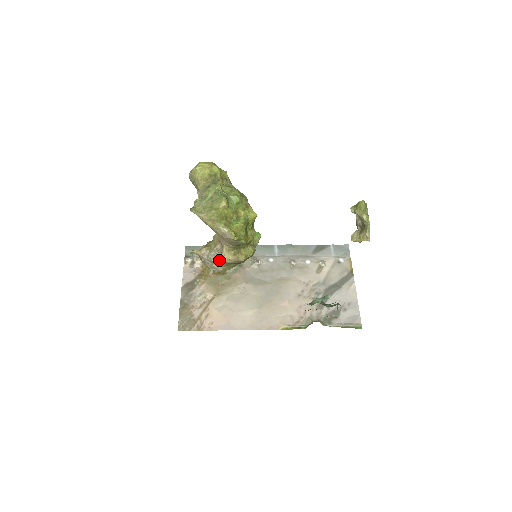
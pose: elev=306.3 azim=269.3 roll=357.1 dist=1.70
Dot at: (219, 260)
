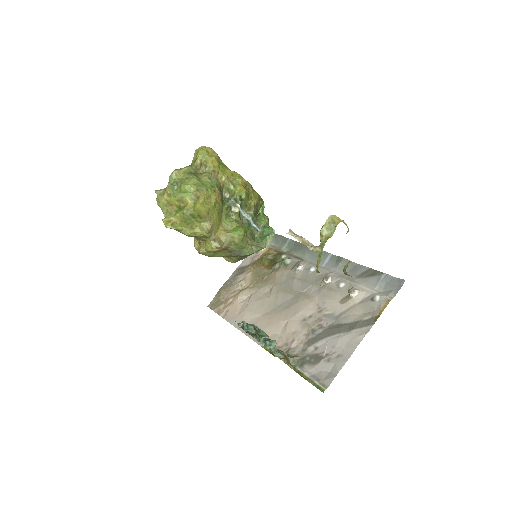
Dot at: occluded
